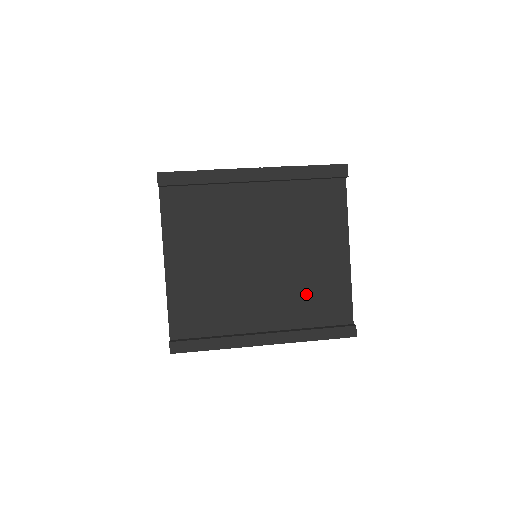
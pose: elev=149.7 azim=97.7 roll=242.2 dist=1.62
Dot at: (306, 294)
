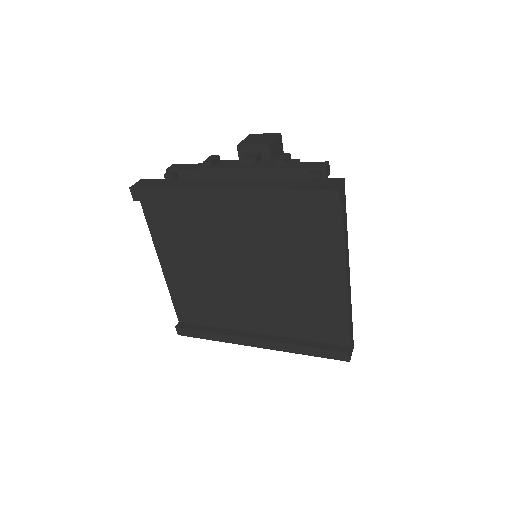
Dot at: (297, 312)
